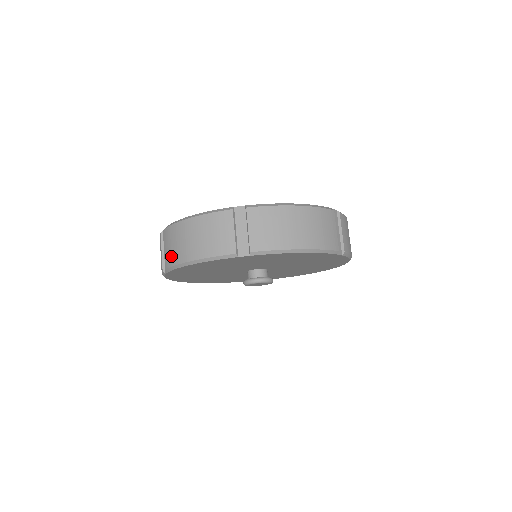
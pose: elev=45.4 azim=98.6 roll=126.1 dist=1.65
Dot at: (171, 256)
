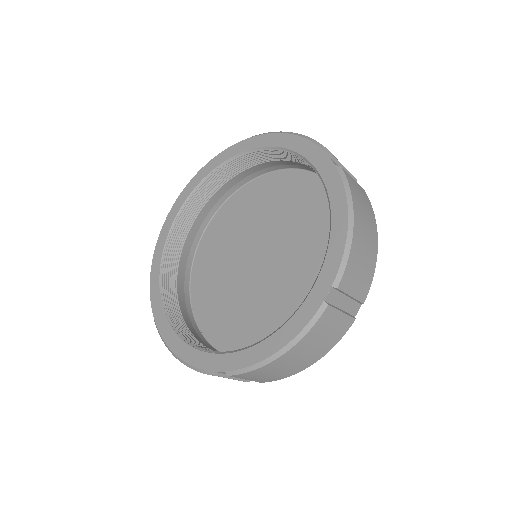
Dot at: occluded
